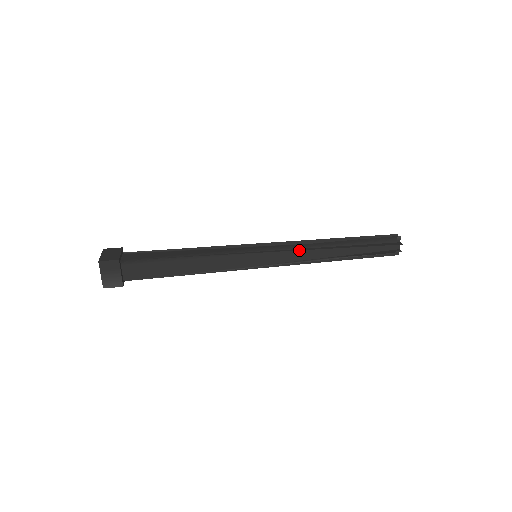
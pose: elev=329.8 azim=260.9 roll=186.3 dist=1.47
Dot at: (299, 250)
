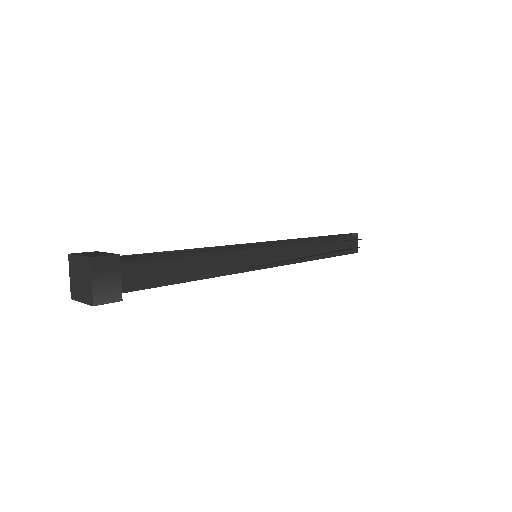
Dot at: (294, 246)
